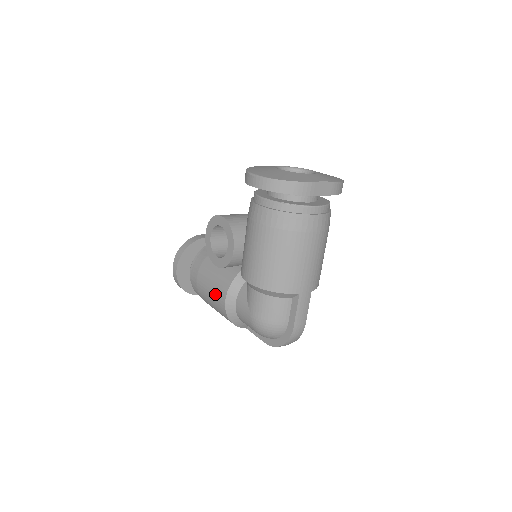
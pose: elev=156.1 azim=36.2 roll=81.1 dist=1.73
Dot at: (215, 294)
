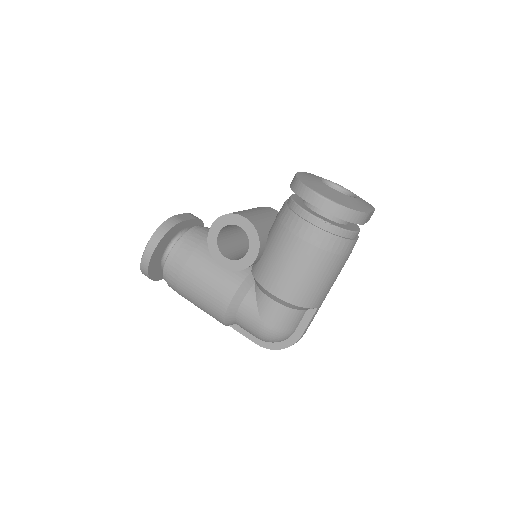
Dot at: (213, 294)
